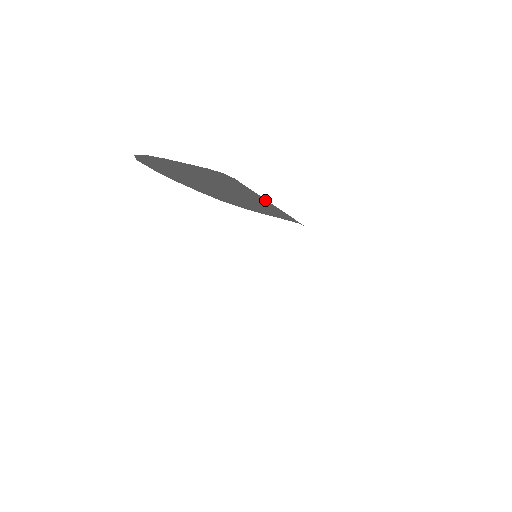
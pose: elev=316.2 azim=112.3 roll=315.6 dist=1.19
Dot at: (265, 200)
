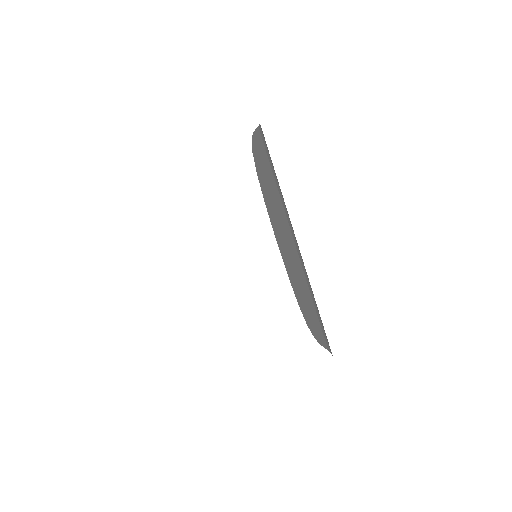
Dot at: occluded
